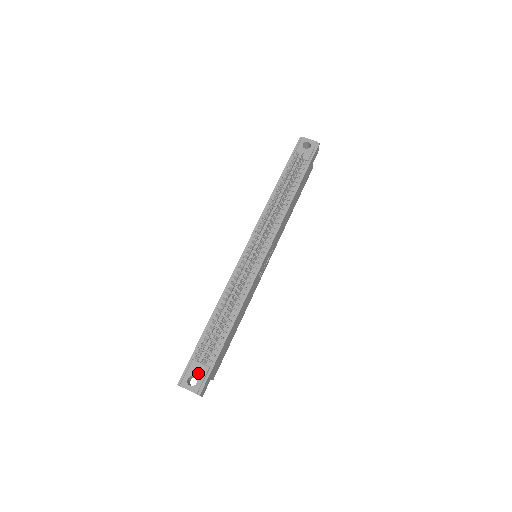
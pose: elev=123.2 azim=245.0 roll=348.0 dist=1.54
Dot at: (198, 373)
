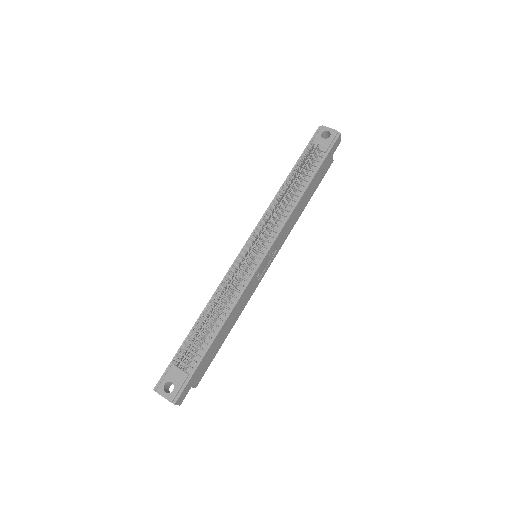
Dot at: (176, 380)
